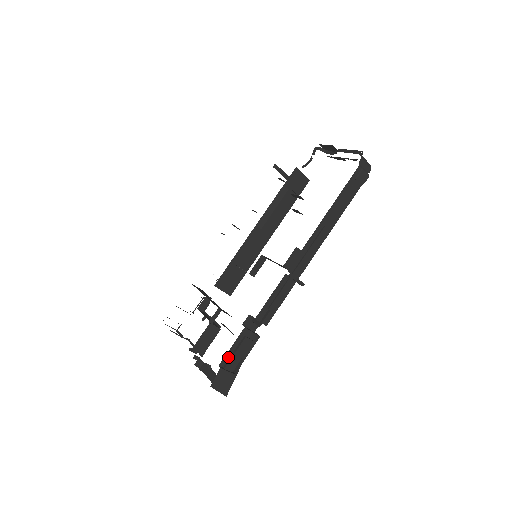
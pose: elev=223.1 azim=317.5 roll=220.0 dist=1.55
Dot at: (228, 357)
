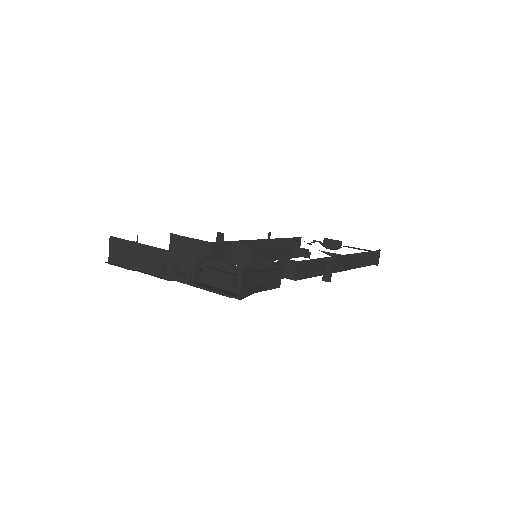
Dot at: (258, 269)
